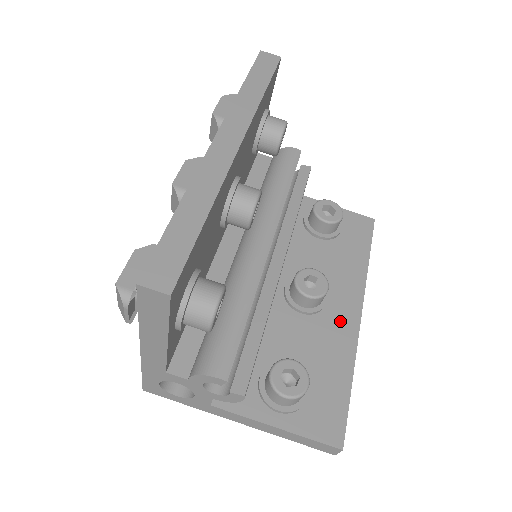
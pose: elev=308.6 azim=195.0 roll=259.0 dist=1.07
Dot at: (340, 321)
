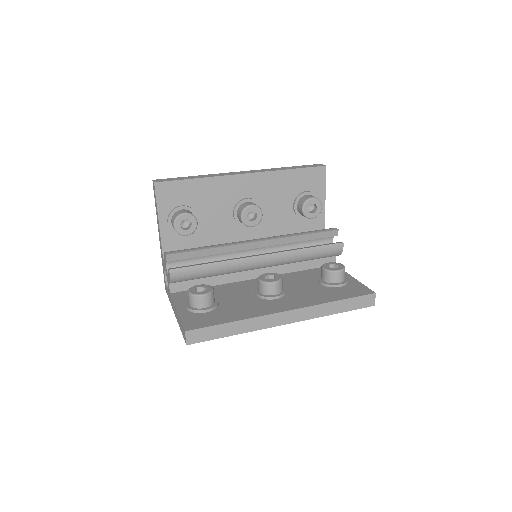
Dot at: (269, 306)
